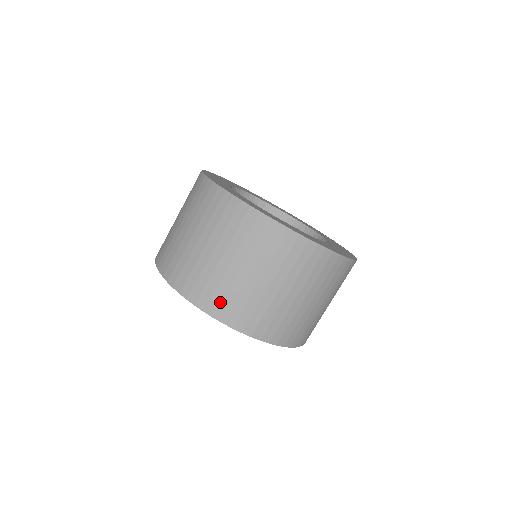
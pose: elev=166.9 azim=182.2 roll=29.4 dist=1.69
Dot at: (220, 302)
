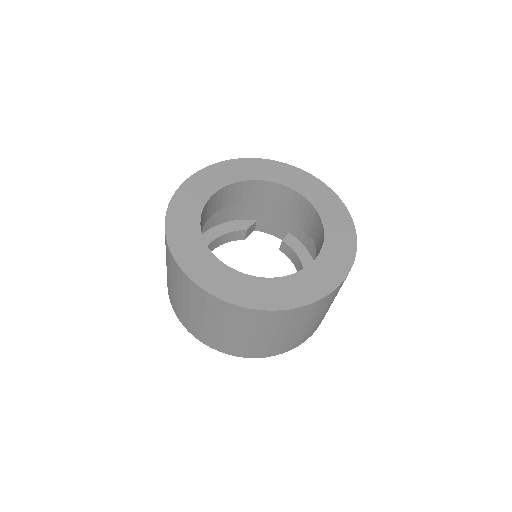
Dot at: occluded
